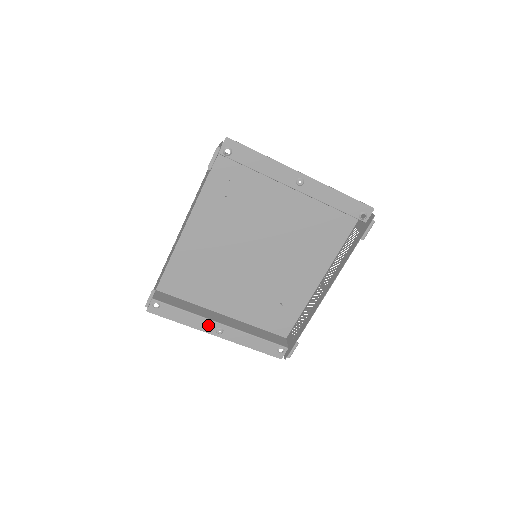
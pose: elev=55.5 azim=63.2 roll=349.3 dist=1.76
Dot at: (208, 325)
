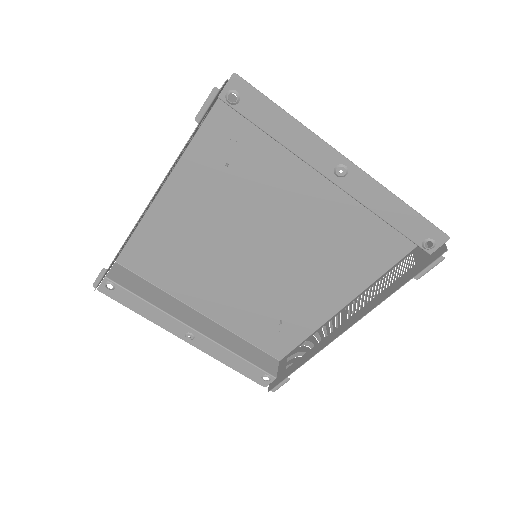
Dot at: (175, 326)
